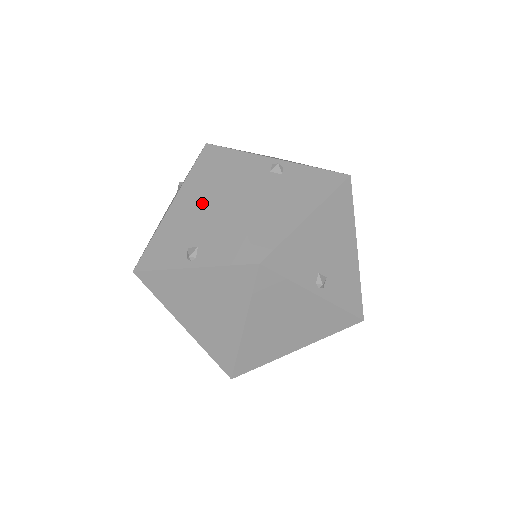
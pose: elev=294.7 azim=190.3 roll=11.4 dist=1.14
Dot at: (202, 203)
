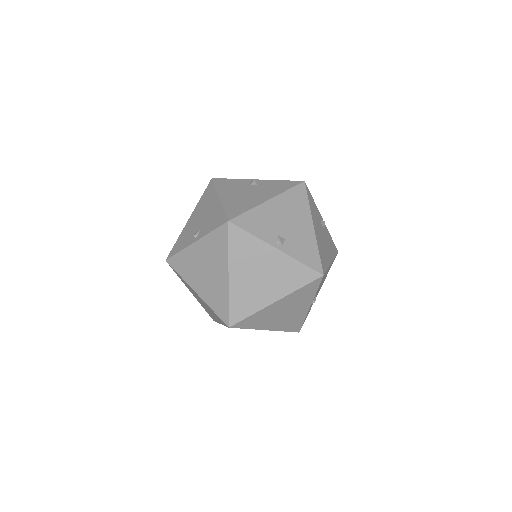
Dot at: (205, 207)
